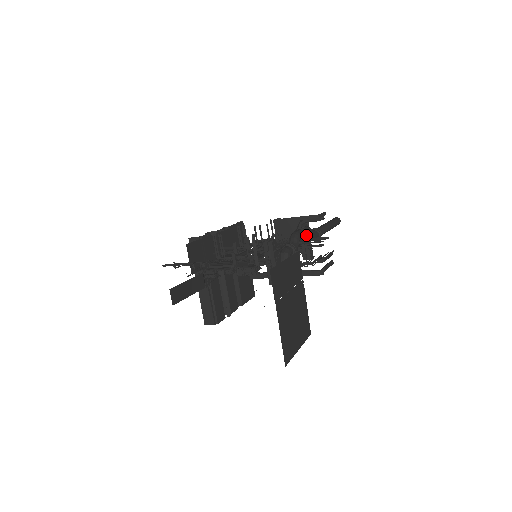
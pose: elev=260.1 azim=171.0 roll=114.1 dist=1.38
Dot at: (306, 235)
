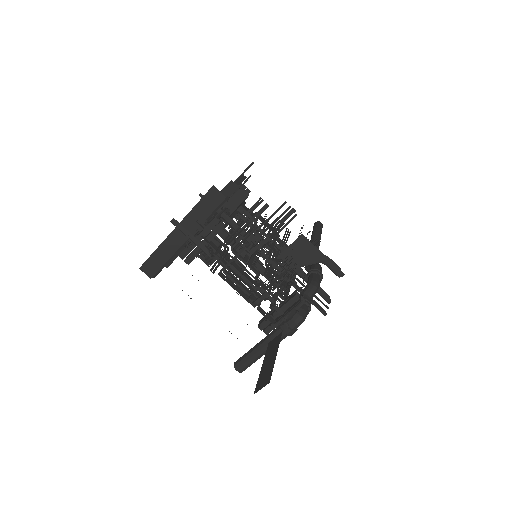
Dot at: occluded
